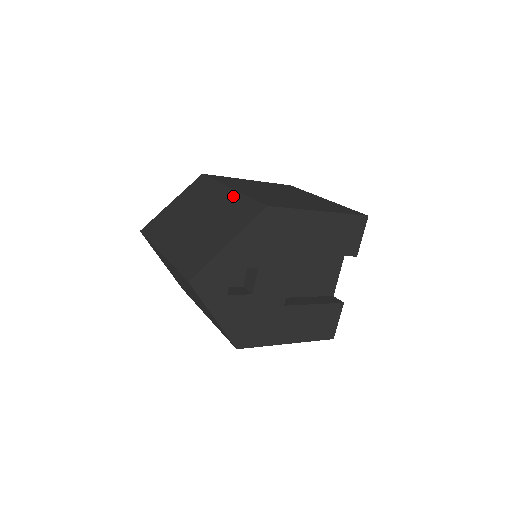
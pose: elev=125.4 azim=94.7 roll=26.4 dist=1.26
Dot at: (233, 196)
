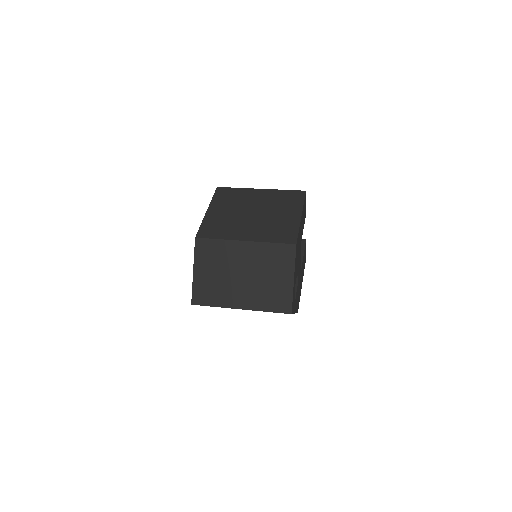
Dot at: (256, 247)
